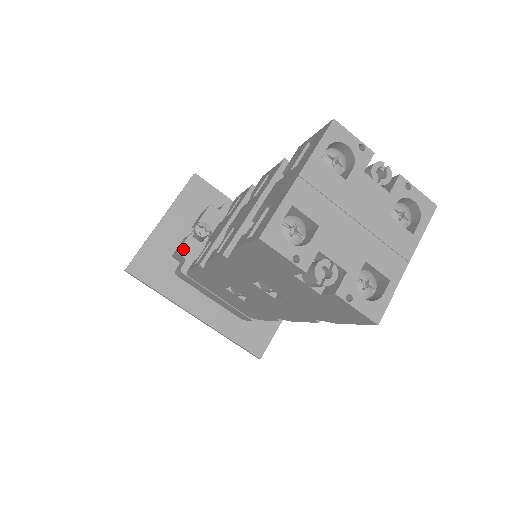
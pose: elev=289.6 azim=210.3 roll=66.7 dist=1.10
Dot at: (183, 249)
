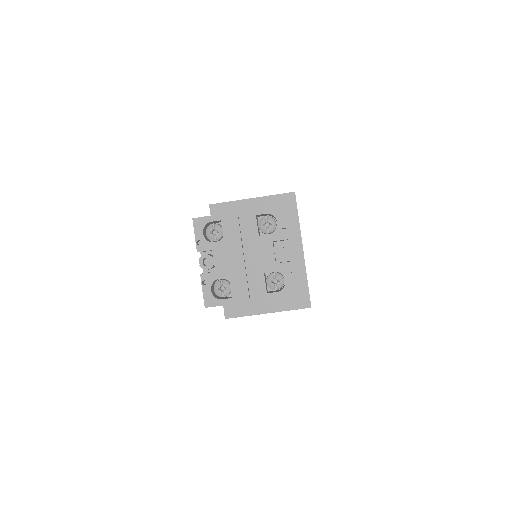
Dot at: occluded
